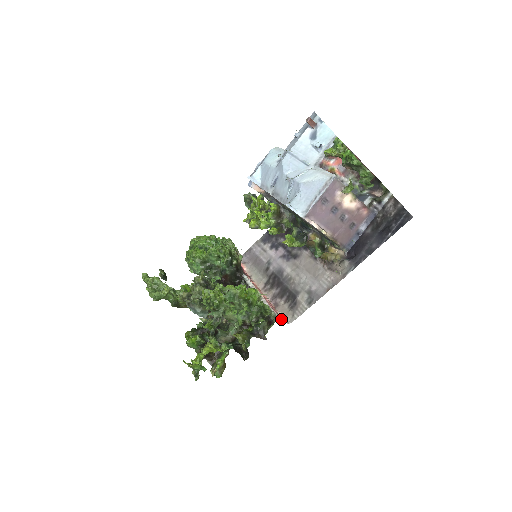
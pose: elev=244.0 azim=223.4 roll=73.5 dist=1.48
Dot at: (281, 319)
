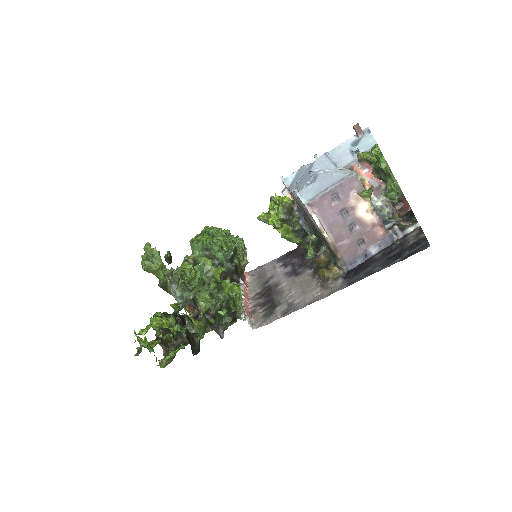
Dot at: (246, 318)
